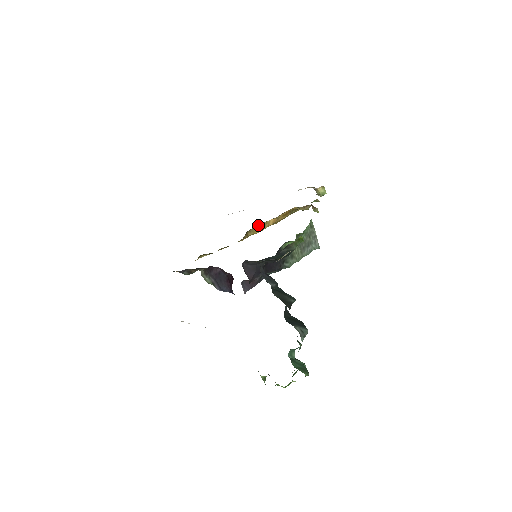
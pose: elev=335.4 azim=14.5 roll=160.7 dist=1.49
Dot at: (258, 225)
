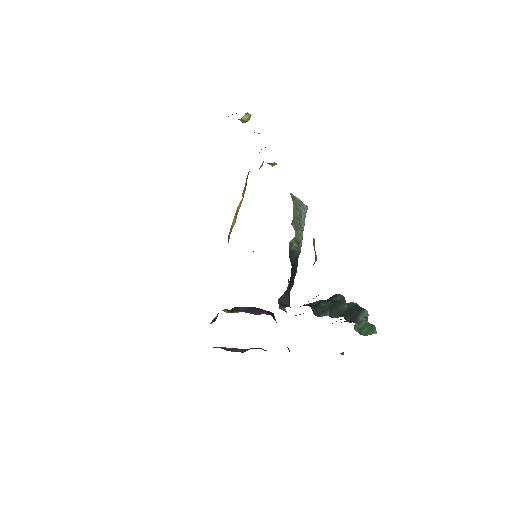
Dot at: (232, 222)
